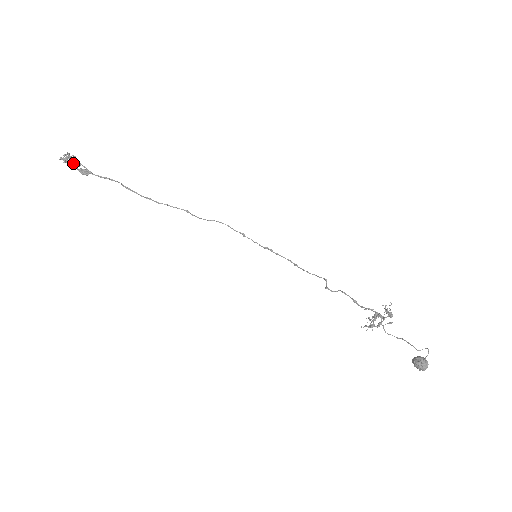
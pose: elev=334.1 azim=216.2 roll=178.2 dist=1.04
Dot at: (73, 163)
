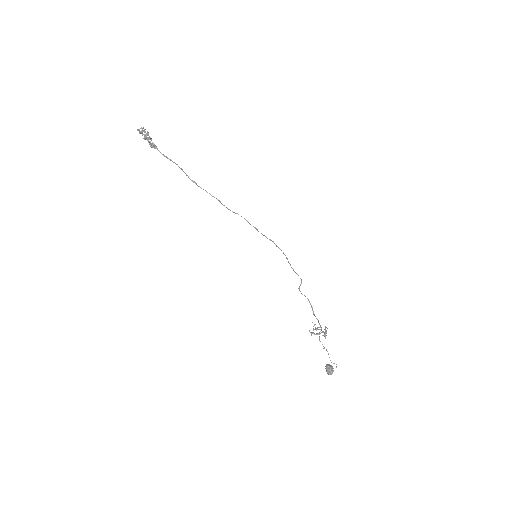
Dot at: (146, 137)
